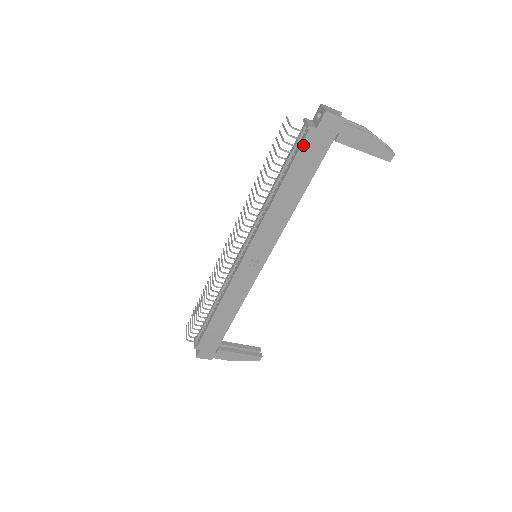
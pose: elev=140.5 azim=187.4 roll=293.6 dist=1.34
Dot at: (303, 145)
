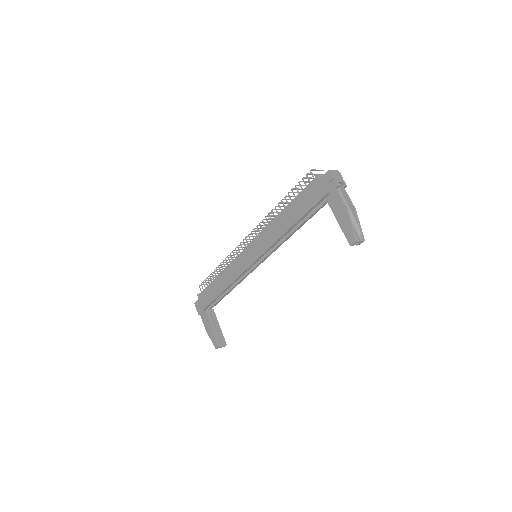
Dot at: (308, 186)
